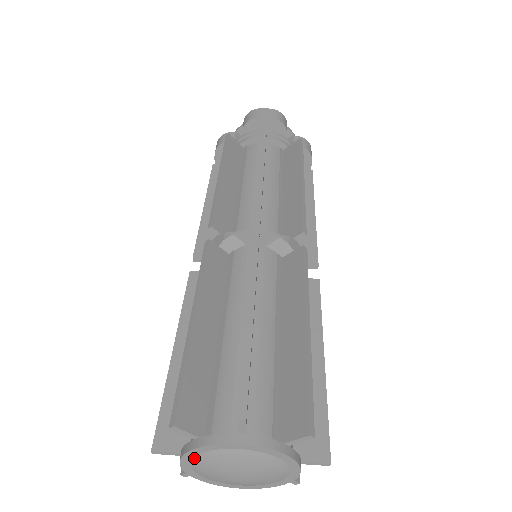
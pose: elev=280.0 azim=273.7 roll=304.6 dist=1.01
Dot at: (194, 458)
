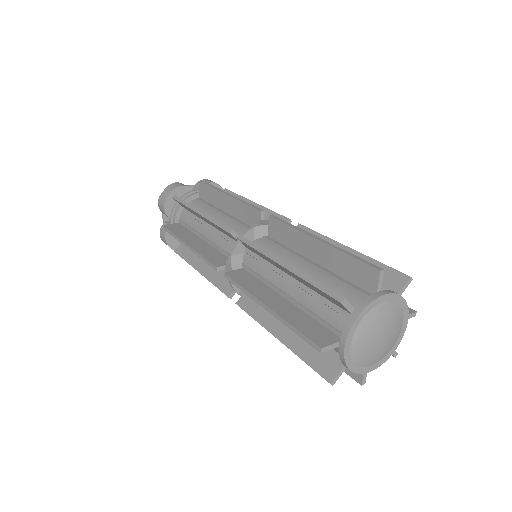
Dot at: (351, 356)
